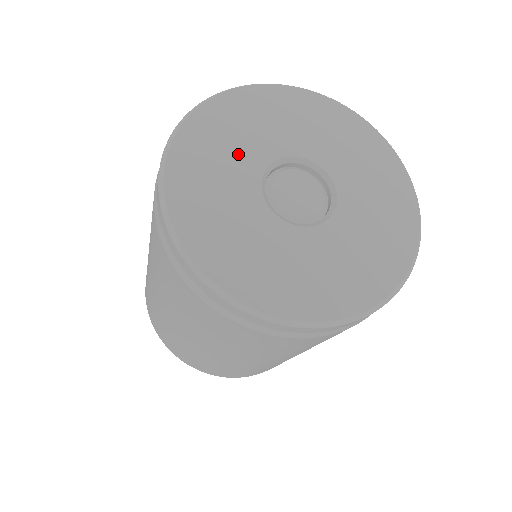
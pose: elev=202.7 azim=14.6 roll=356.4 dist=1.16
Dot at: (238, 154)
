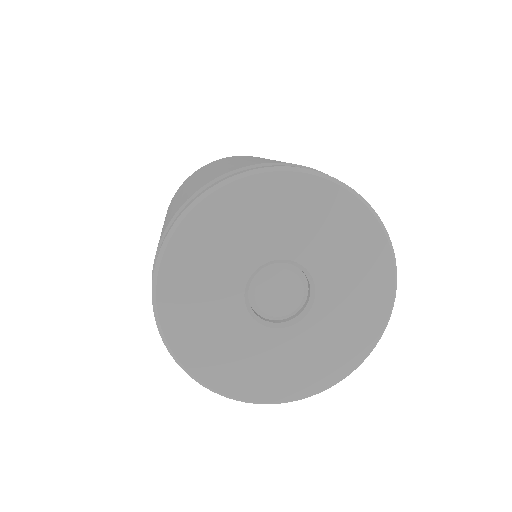
Dot at: (248, 240)
